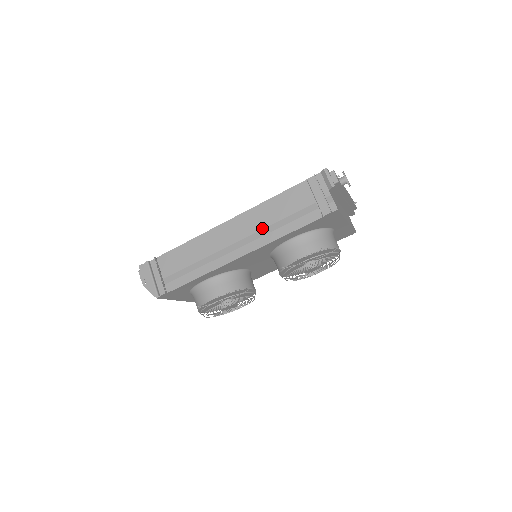
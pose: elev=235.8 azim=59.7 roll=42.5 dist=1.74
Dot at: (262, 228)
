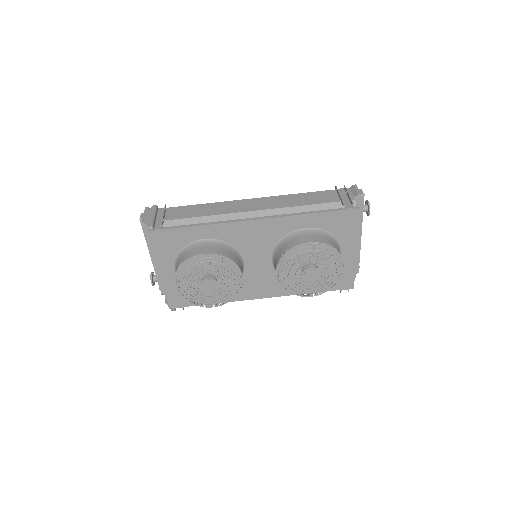
Dot at: (283, 207)
